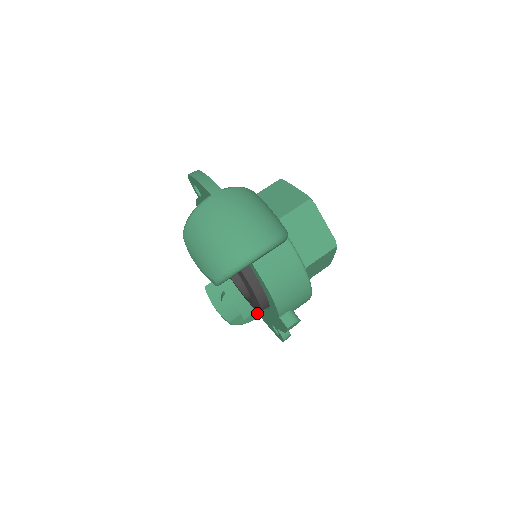
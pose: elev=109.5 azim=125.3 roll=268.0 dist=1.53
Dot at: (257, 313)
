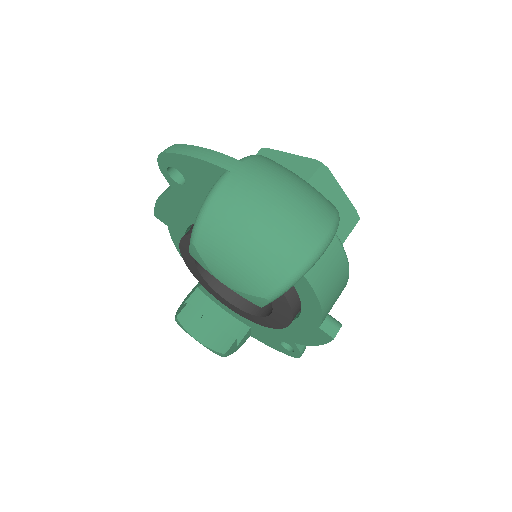
Dot at: (249, 332)
